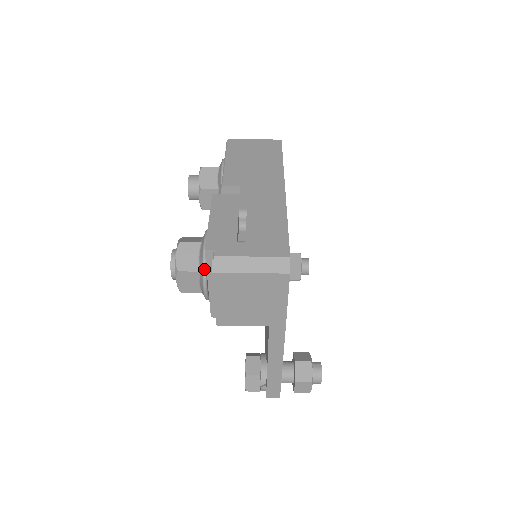
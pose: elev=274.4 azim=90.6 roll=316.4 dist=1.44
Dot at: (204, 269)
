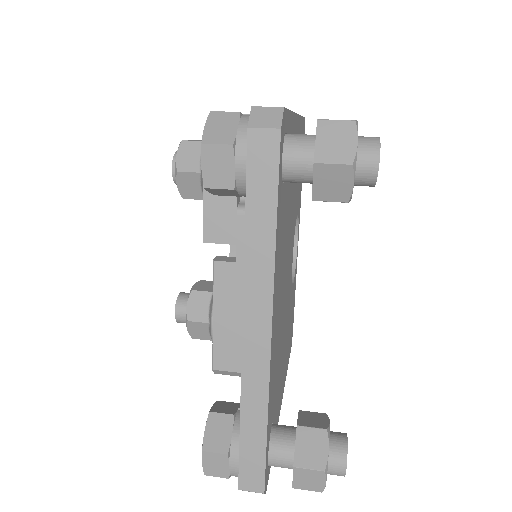
Dot at: occluded
